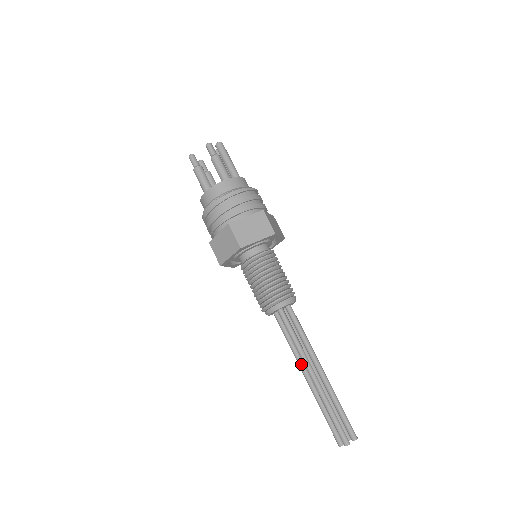
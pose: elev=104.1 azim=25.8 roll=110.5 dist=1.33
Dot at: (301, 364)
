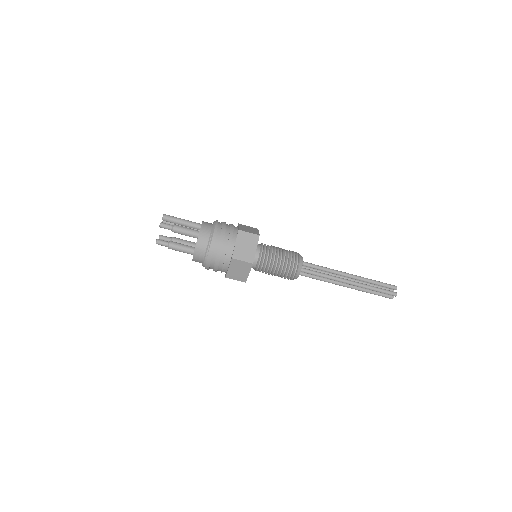
Dot at: (337, 283)
